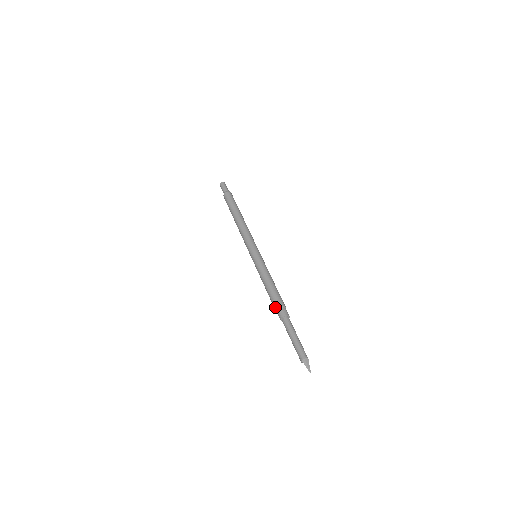
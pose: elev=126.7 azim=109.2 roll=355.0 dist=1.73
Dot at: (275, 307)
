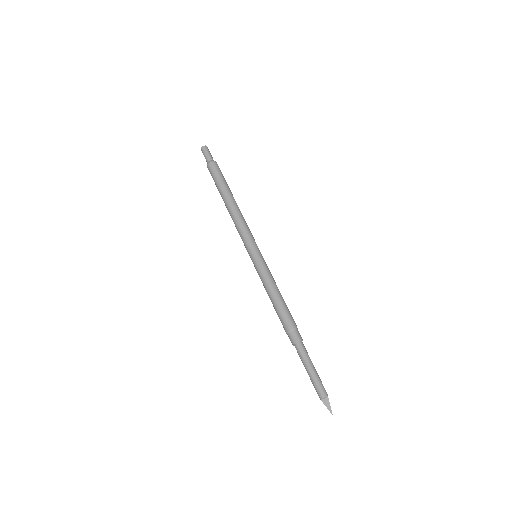
Dot at: occluded
